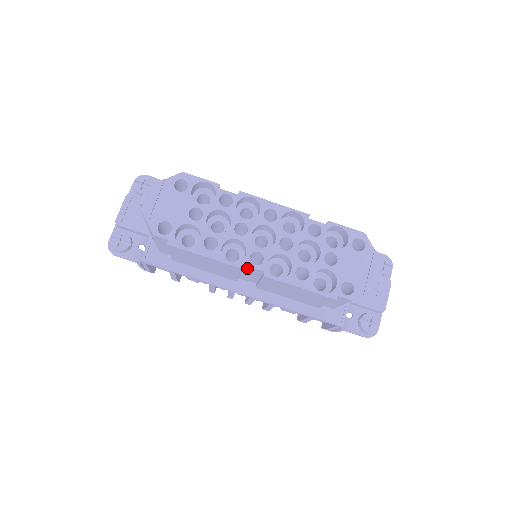
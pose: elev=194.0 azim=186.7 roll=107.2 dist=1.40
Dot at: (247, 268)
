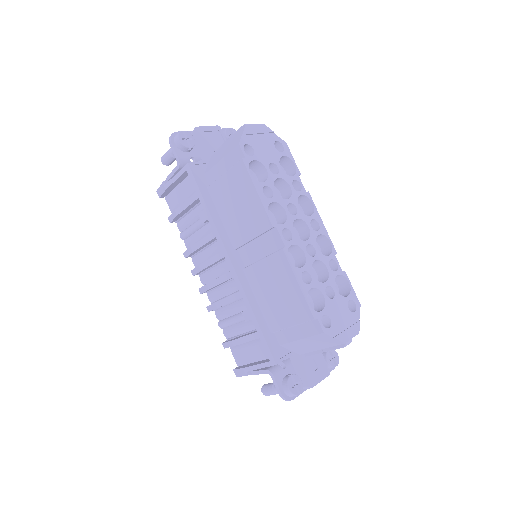
Dot at: (272, 235)
